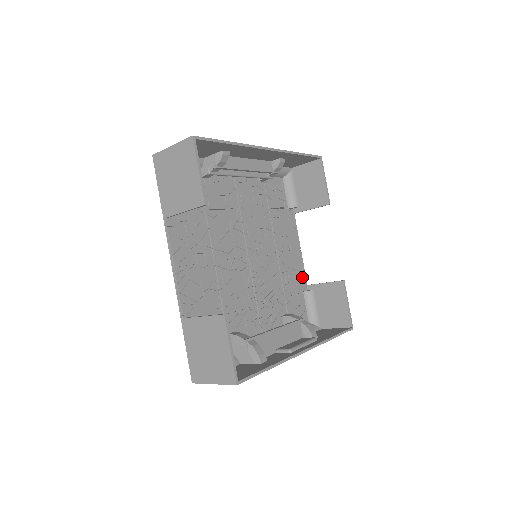
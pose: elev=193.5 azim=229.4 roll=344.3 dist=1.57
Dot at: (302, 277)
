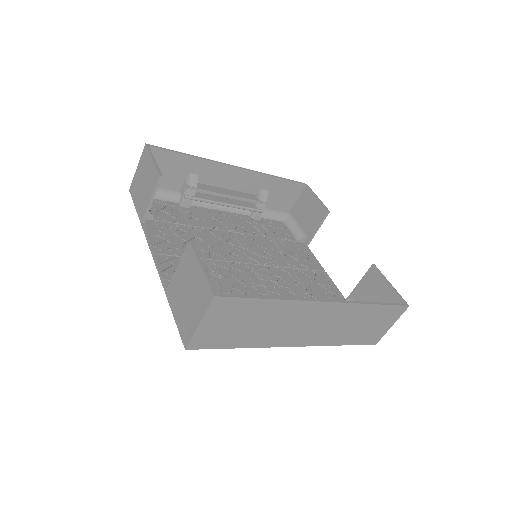
Dot at: (336, 293)
